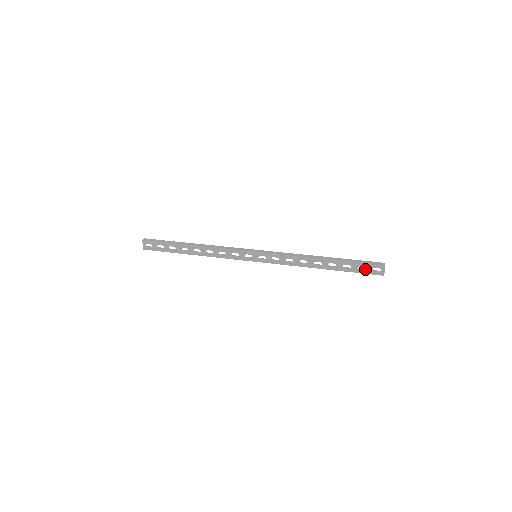
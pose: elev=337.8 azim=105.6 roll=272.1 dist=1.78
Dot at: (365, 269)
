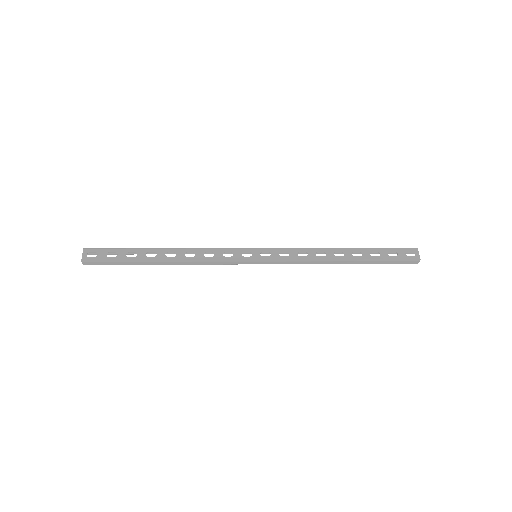
Dot at: occluded
